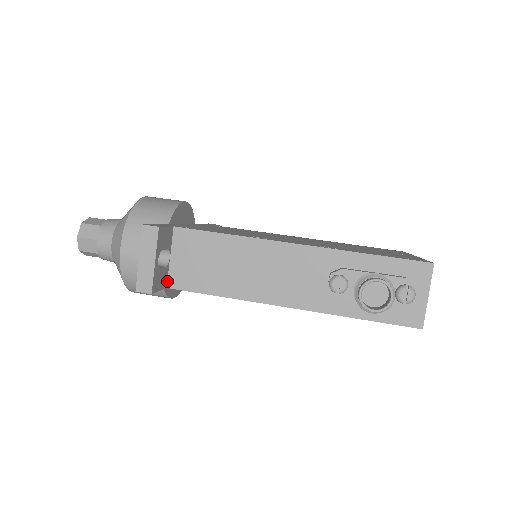
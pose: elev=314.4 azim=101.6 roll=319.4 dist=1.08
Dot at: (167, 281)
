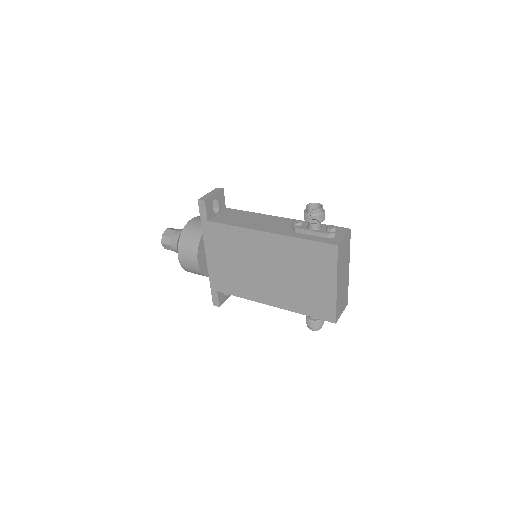
Dot at: (210, 219)
